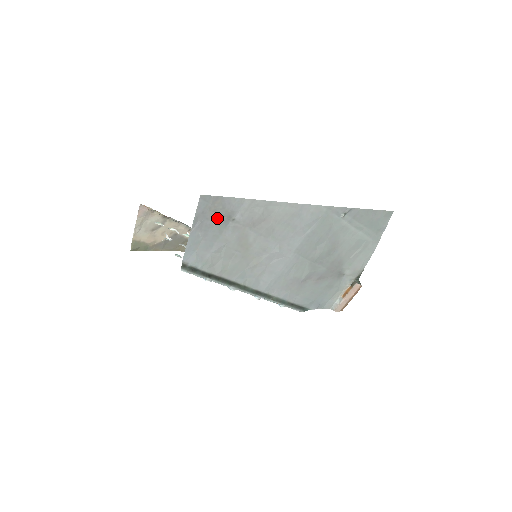
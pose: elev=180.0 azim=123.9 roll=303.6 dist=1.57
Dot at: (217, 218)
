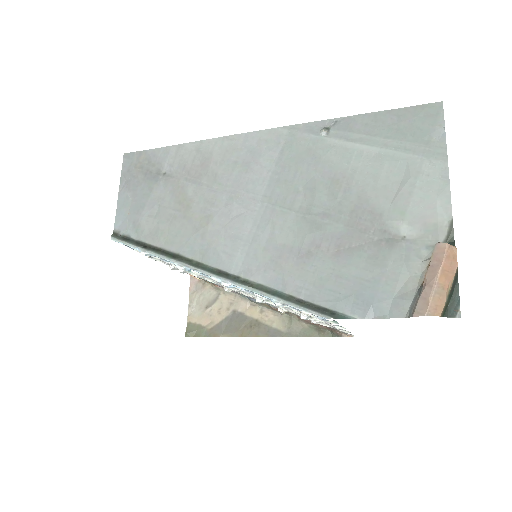
Dot at: (145, 175)
